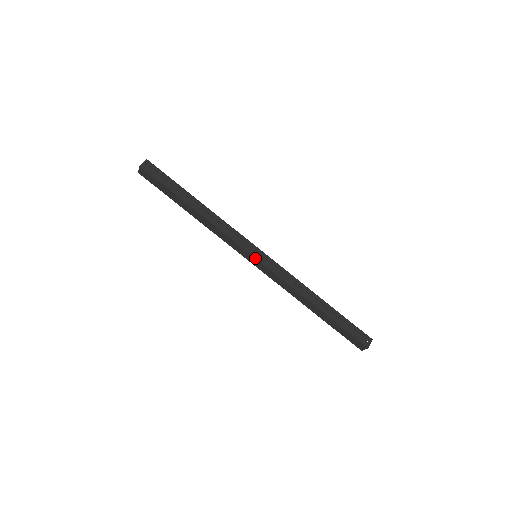
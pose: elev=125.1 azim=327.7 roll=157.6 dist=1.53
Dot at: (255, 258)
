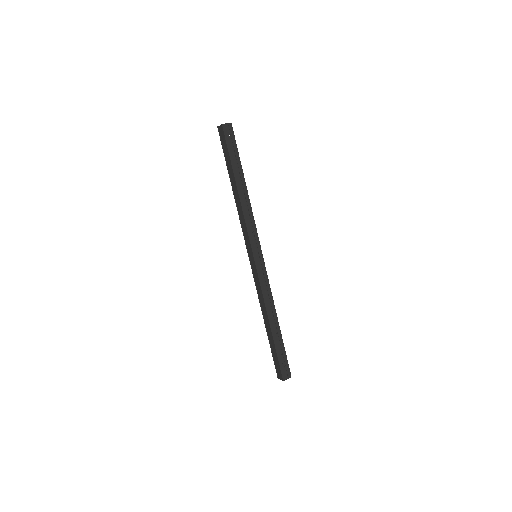
Dot at: (254, 258)
